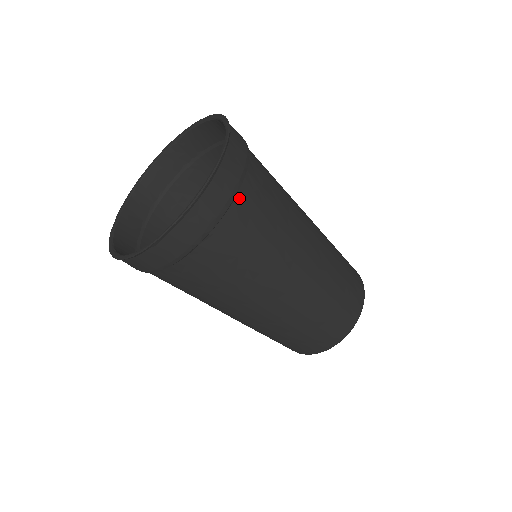
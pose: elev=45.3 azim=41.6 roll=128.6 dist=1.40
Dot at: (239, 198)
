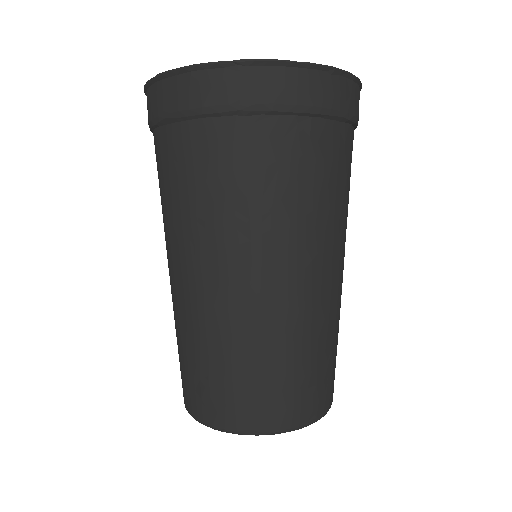
Dot at: occluded
